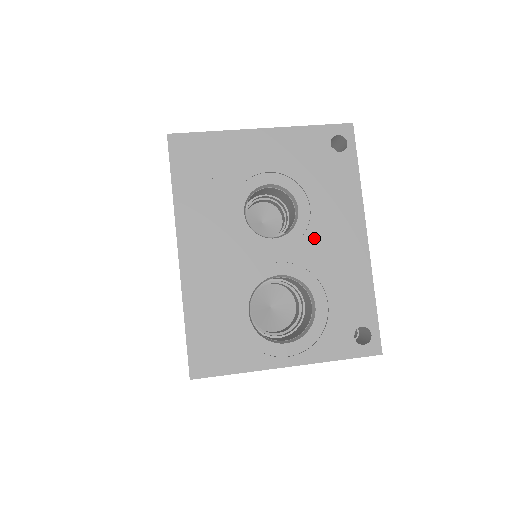
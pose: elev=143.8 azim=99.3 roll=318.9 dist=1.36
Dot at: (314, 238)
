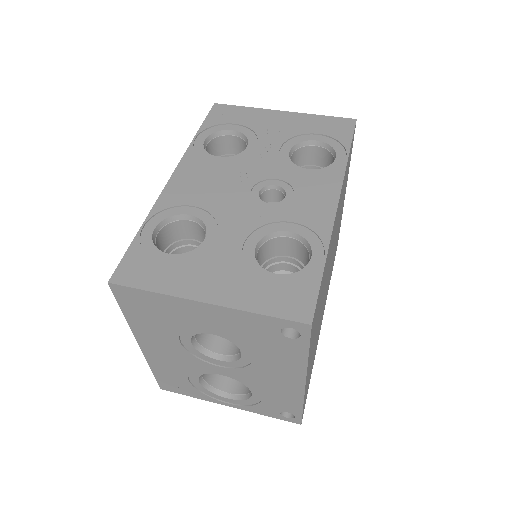
Dot at: (254, 371)
